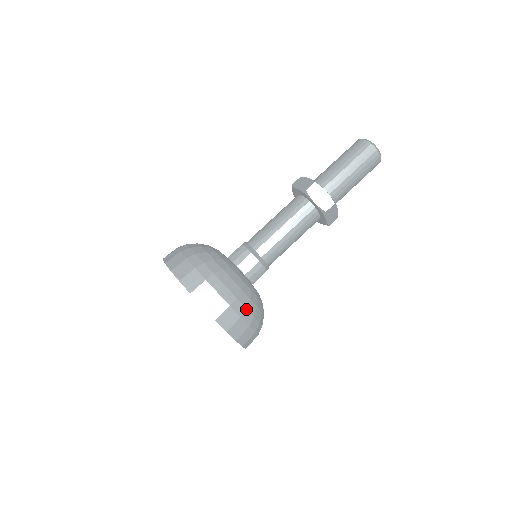
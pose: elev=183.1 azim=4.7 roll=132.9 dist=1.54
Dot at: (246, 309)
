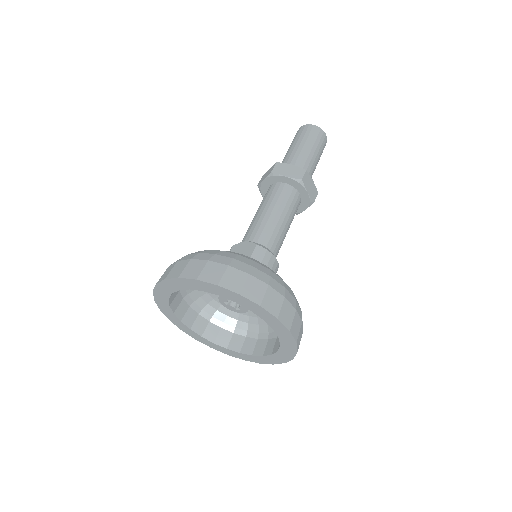
Dot at: occluded
